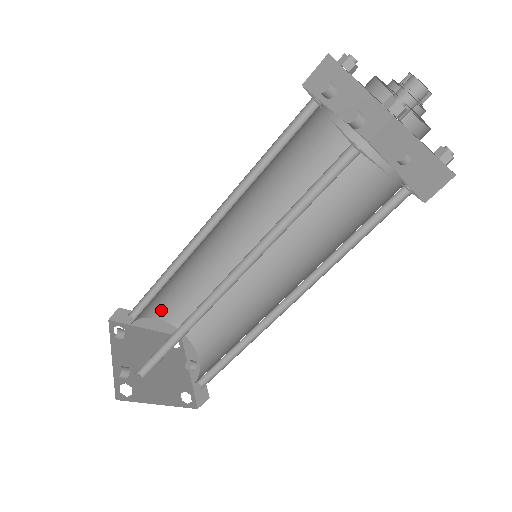
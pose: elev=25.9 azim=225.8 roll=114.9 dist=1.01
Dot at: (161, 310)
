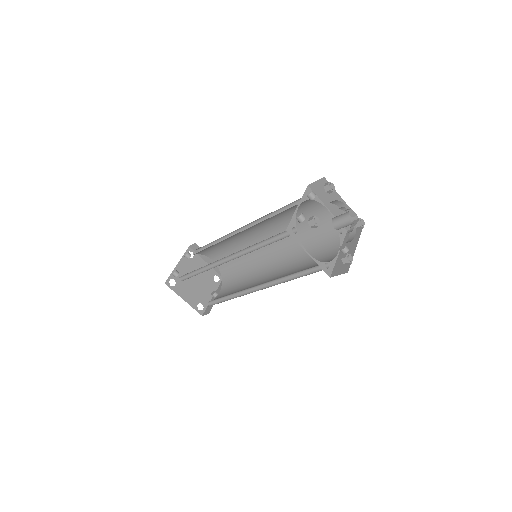
Dot at: (215, 257)
